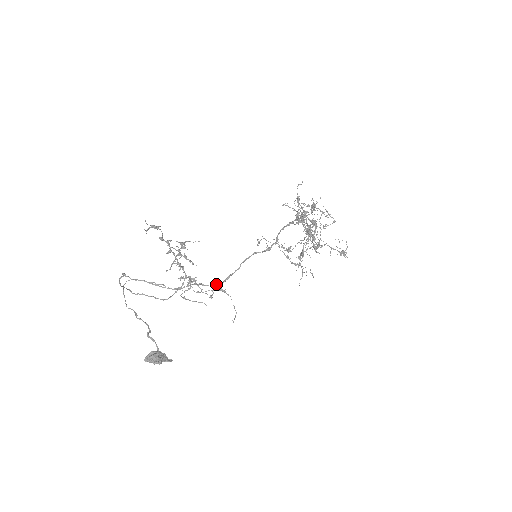
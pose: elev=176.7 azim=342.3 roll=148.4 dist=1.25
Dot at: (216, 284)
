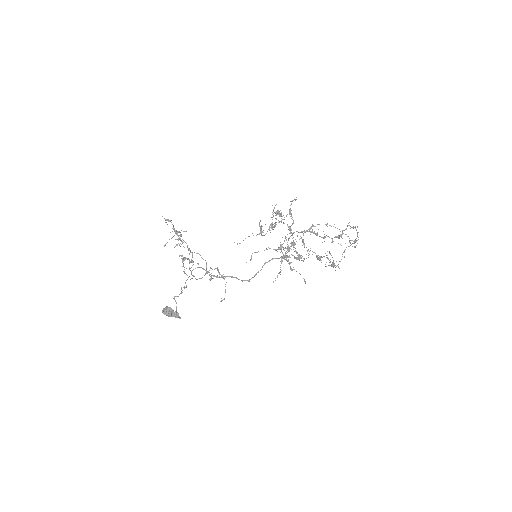
Dot at: (212, 269)
